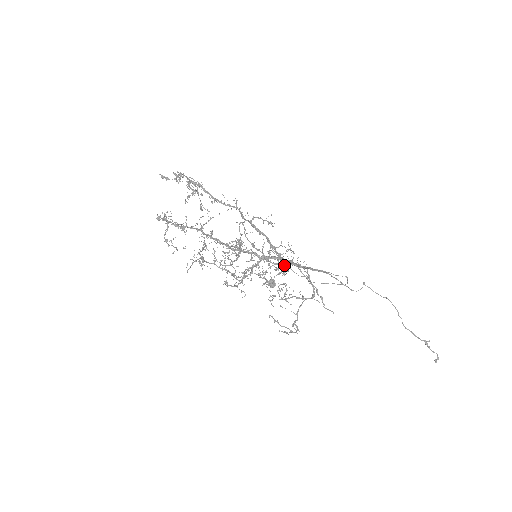
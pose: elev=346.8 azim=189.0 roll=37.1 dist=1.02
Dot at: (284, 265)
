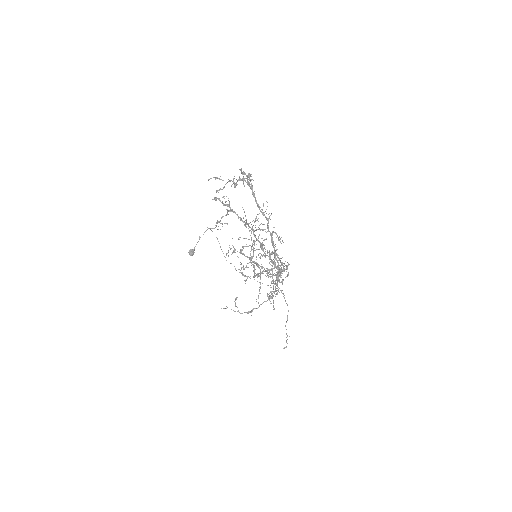
Dot at: (256, 264)
